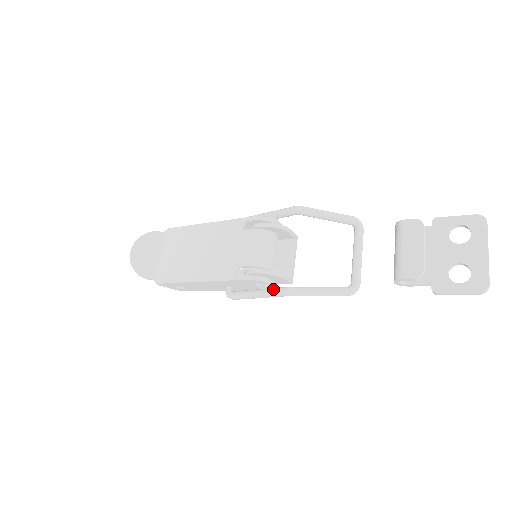
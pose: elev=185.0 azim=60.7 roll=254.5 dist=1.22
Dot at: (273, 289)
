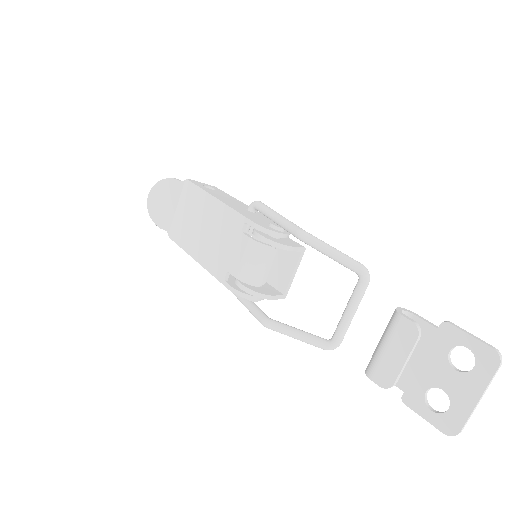
Dot at: (254, 310)
